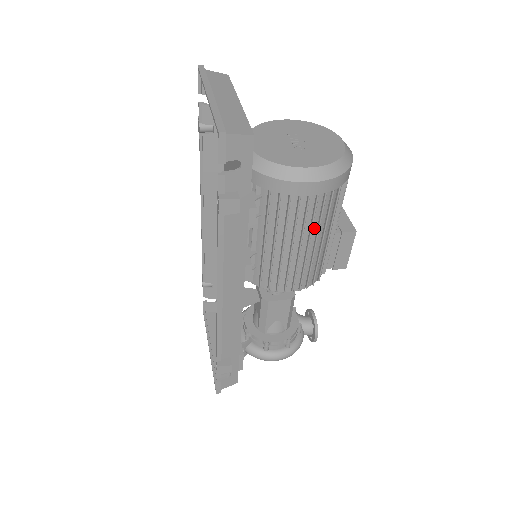
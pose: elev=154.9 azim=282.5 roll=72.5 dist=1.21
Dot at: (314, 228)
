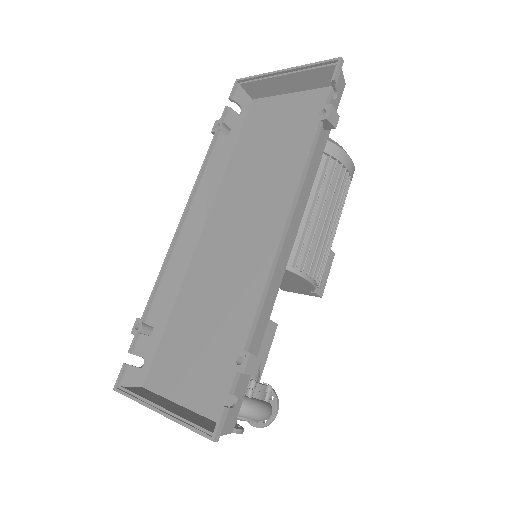
Dot at: (336, 210)
